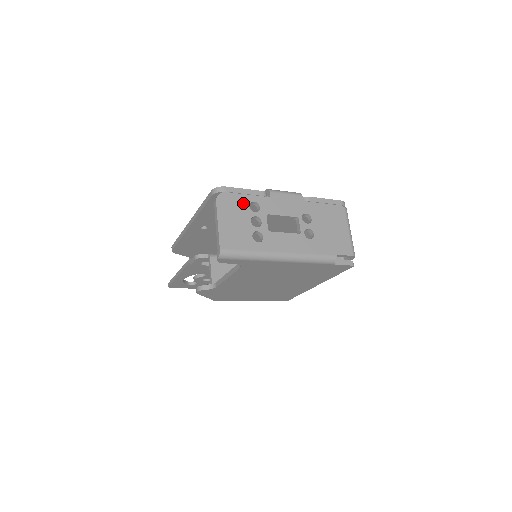
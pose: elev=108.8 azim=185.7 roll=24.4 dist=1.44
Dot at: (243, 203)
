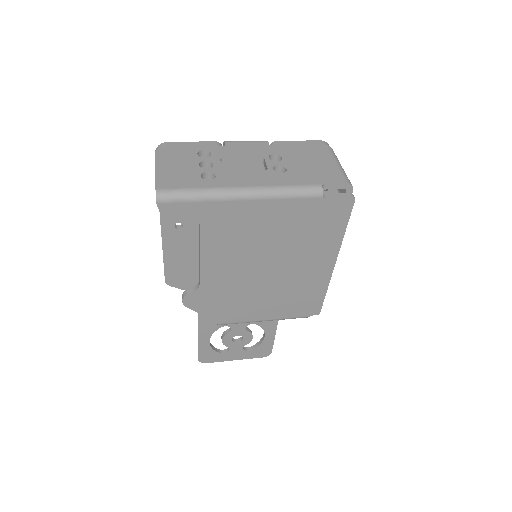
Dot at: (189, 152)
